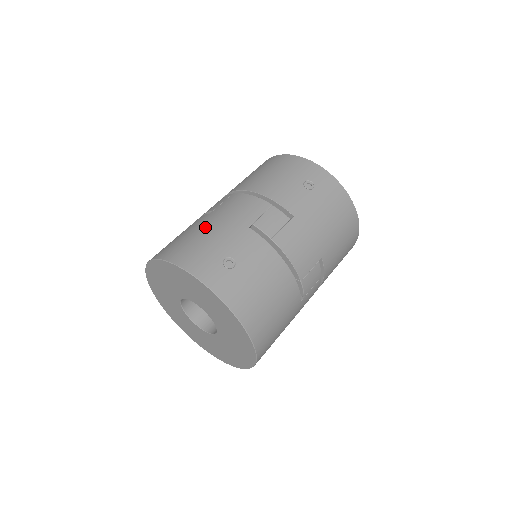
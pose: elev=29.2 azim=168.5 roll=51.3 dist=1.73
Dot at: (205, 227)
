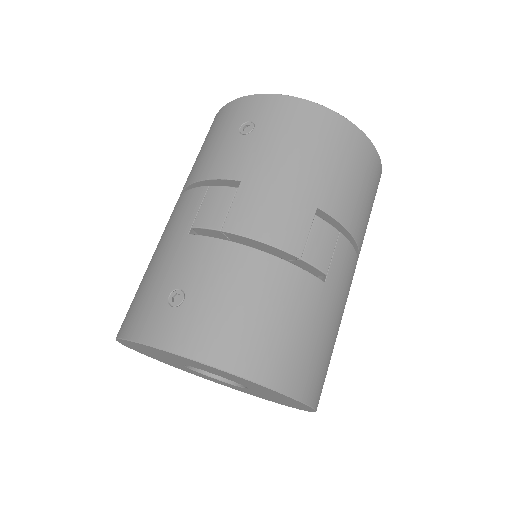
Dot at: (148, 267)
